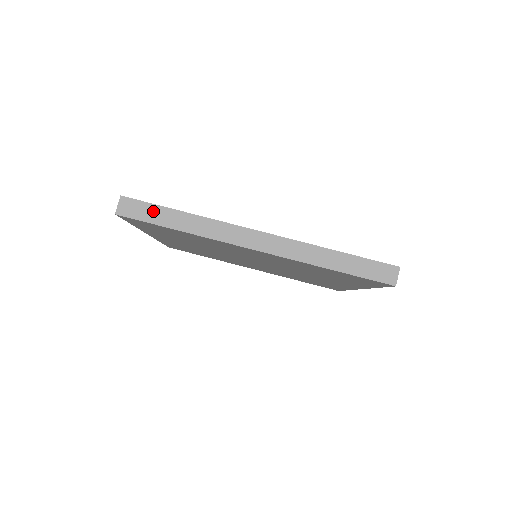
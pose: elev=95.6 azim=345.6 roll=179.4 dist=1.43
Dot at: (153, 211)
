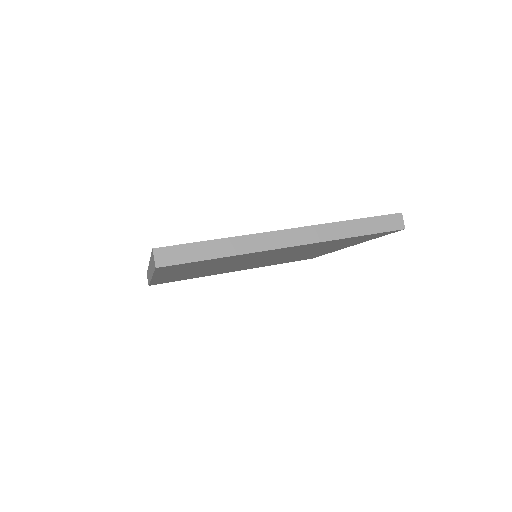
Dot at: (189, 250)
